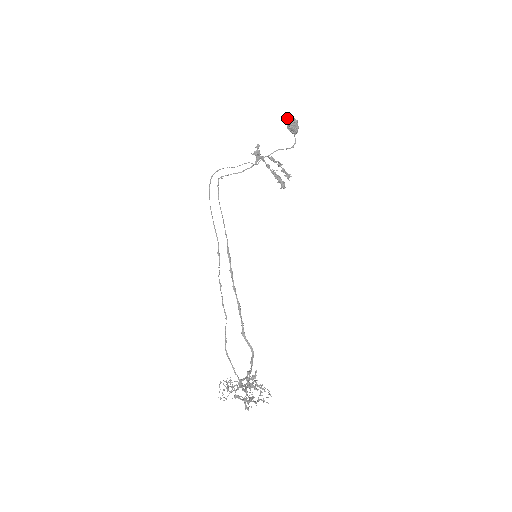
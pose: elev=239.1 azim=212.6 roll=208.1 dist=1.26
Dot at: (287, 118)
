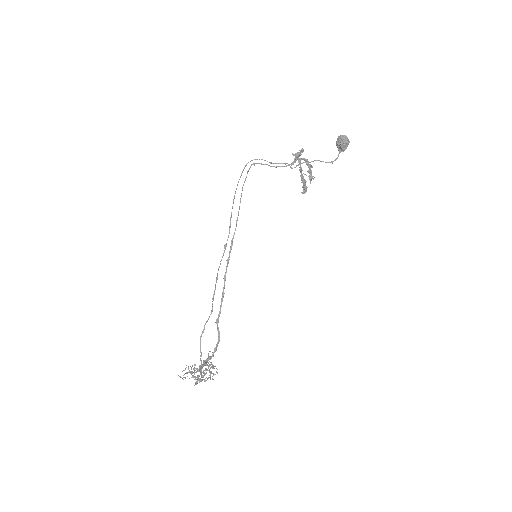
Dot at: occluded
